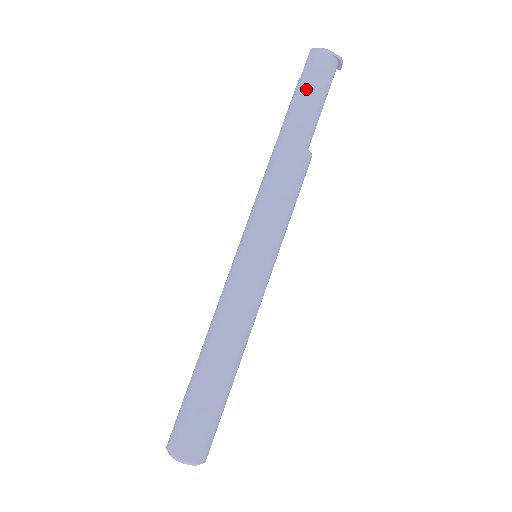
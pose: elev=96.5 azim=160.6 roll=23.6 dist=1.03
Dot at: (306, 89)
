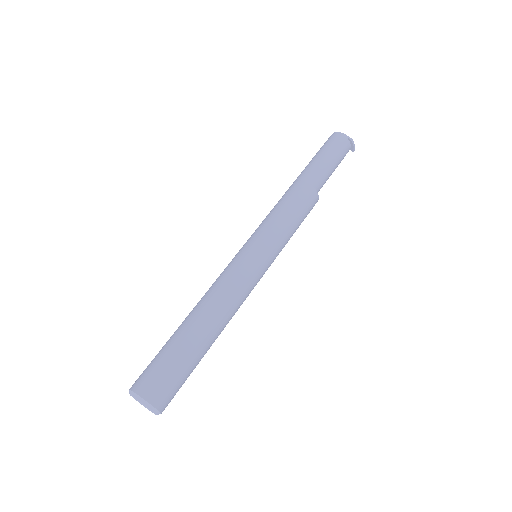
Dot at: (321, 153)
